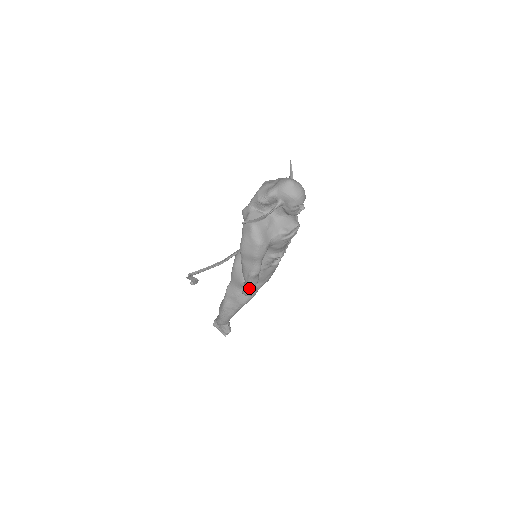
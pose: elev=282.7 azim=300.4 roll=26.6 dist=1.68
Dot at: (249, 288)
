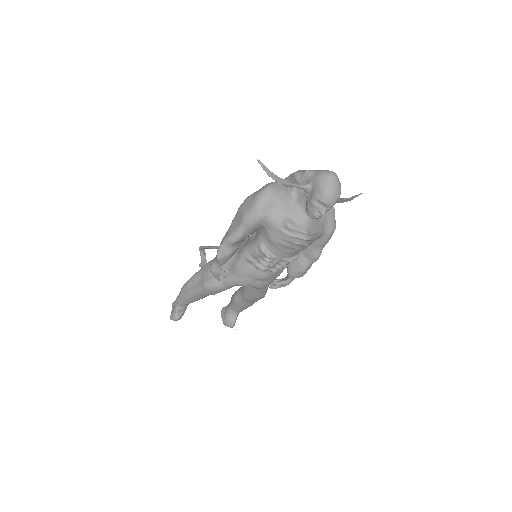
Dot at: occluded
